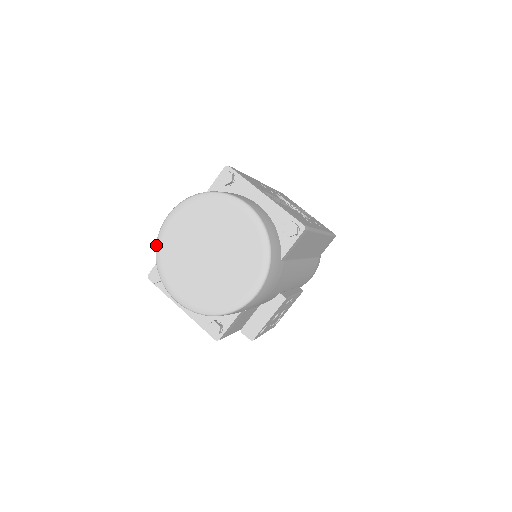
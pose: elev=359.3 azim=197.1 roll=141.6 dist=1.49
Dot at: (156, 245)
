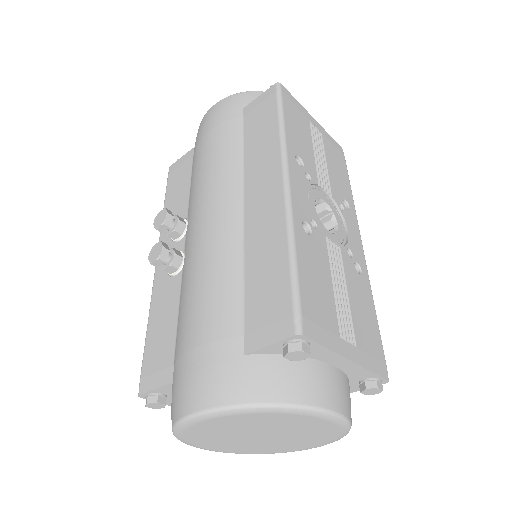
Dot at: (175, 429)
